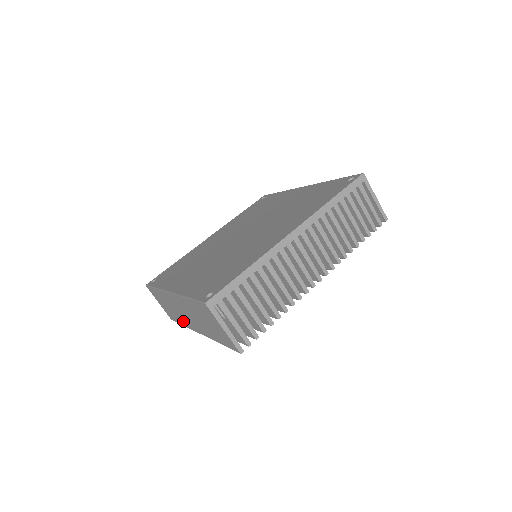
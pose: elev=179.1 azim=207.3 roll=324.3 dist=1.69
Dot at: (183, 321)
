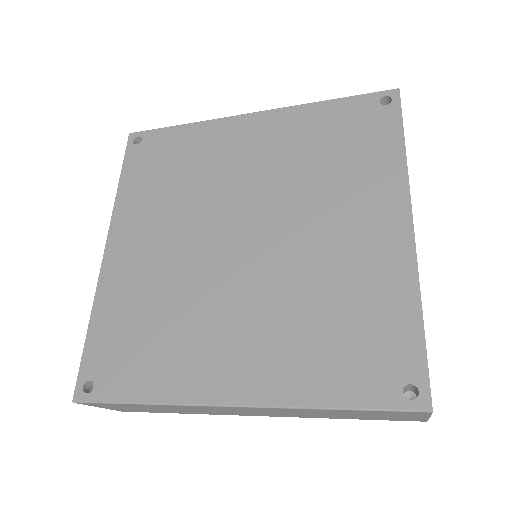
Dot at: (203, 413)
